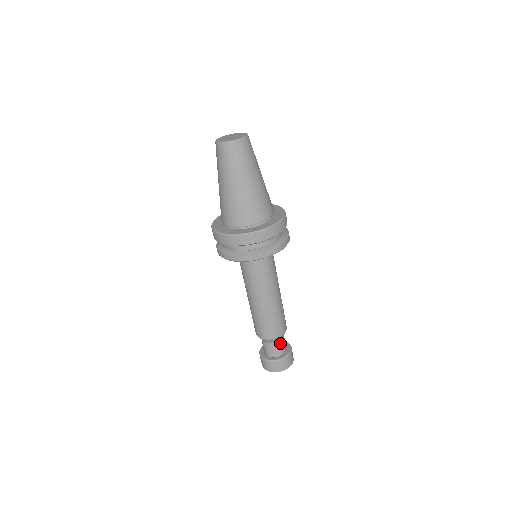
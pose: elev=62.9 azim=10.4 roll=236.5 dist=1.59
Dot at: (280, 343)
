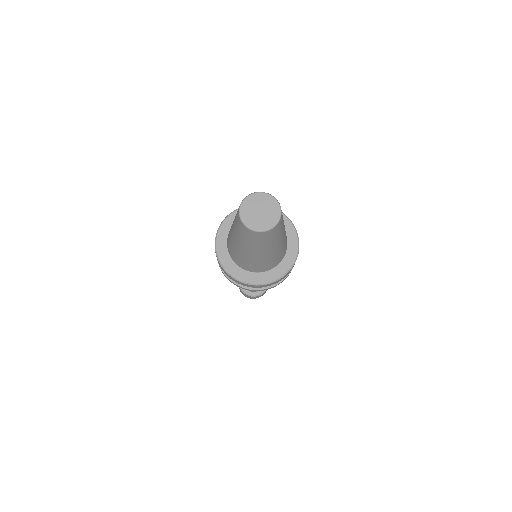
Dot at: occluded
